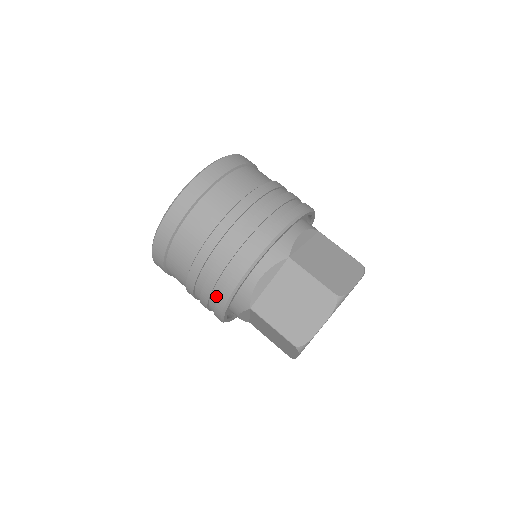
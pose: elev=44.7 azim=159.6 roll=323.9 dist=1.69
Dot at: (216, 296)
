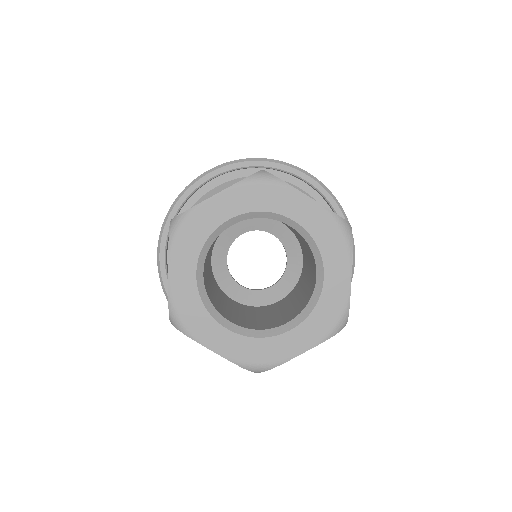
Dot at: occluded
